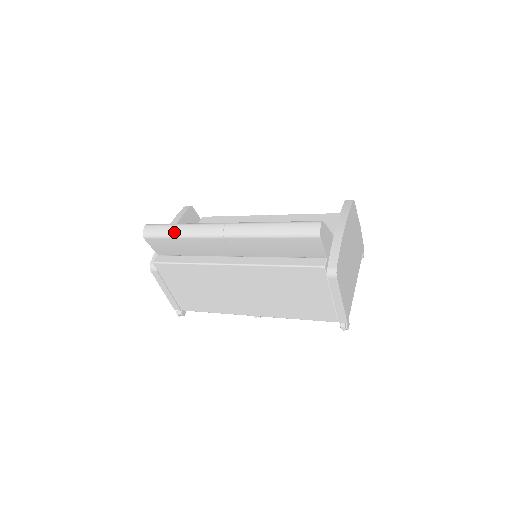
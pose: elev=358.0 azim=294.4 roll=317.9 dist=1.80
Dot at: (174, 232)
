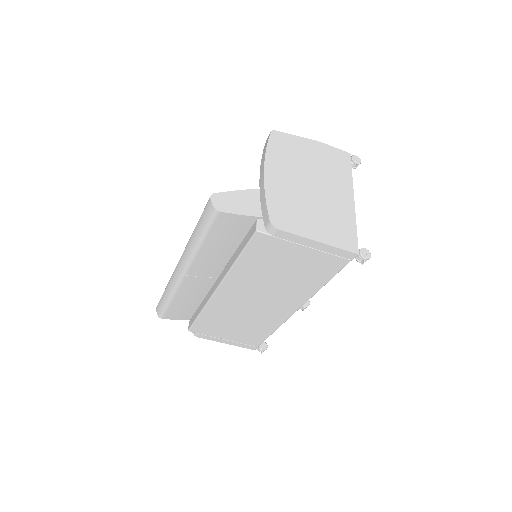
Dot at: (166, 299)
